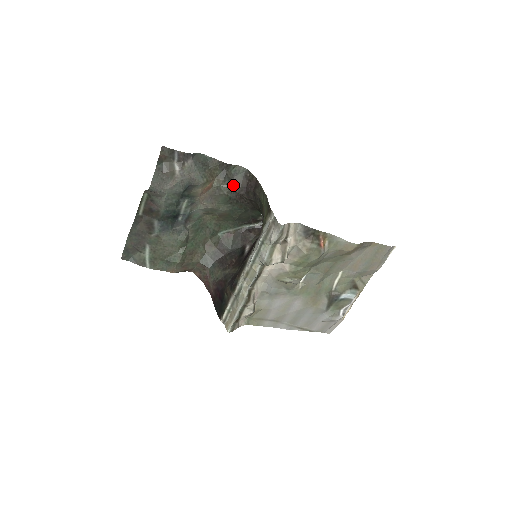
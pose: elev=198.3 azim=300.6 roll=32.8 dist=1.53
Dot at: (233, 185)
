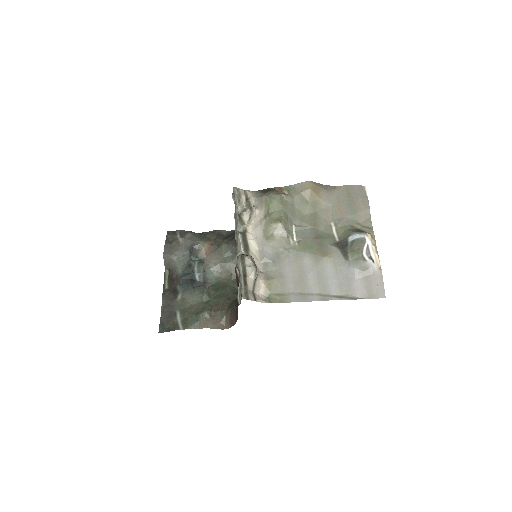
Dot at: (227, 238)
